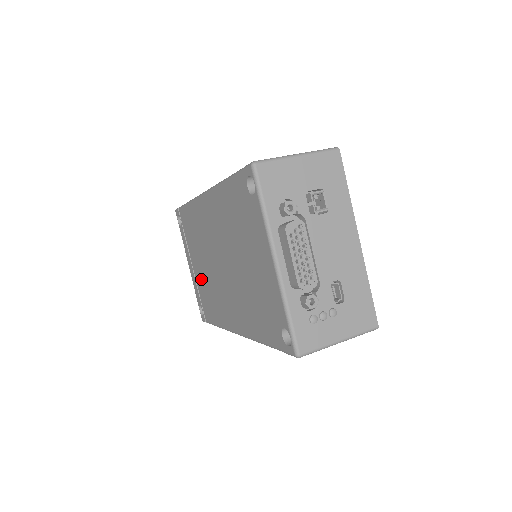
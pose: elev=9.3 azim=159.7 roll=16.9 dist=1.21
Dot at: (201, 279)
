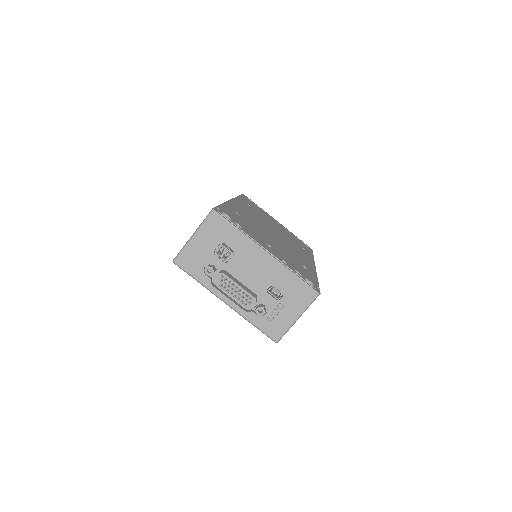
Dot at: occluded
